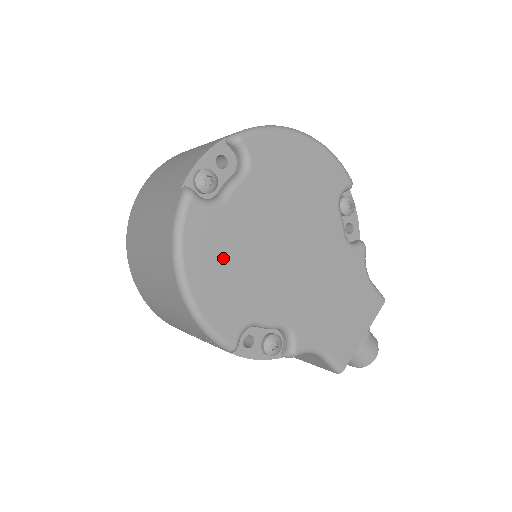
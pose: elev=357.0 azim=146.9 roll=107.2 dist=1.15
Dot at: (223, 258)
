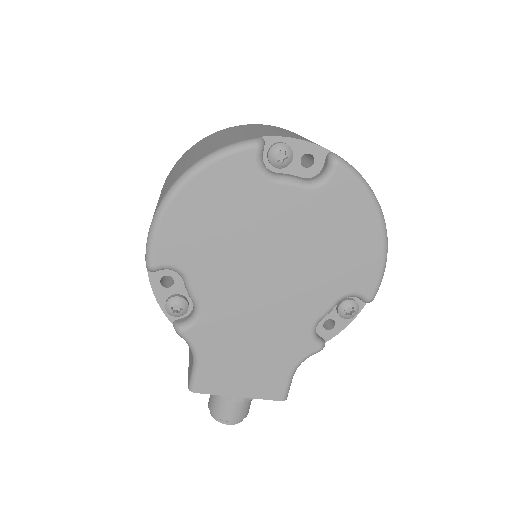
Dot at: (222, 209)
